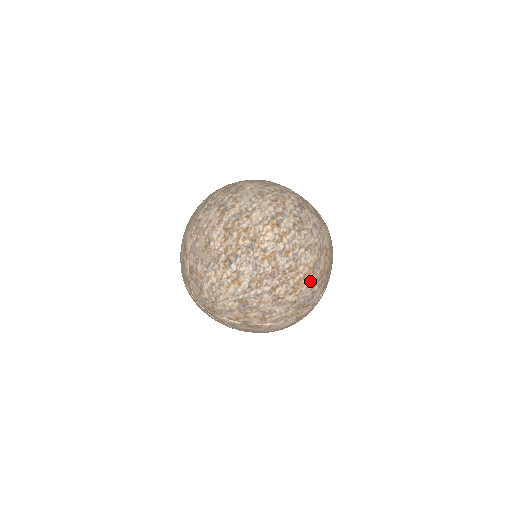
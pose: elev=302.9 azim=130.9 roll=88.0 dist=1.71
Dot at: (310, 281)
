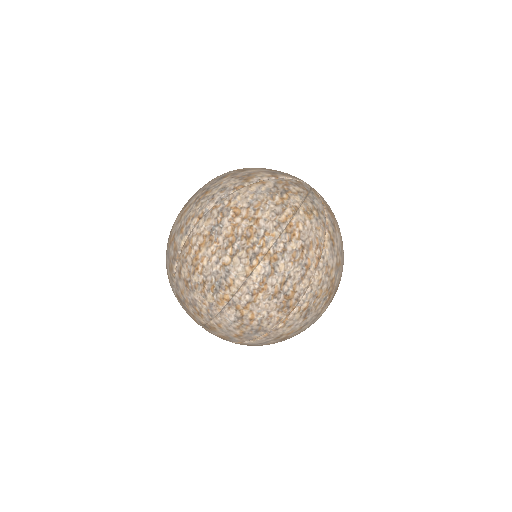
Dot at: (211, 252)
